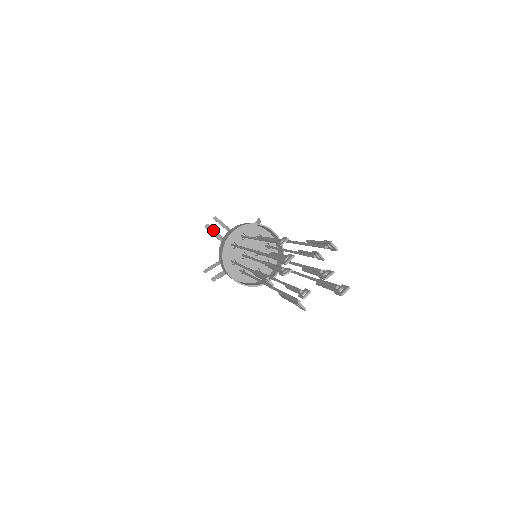
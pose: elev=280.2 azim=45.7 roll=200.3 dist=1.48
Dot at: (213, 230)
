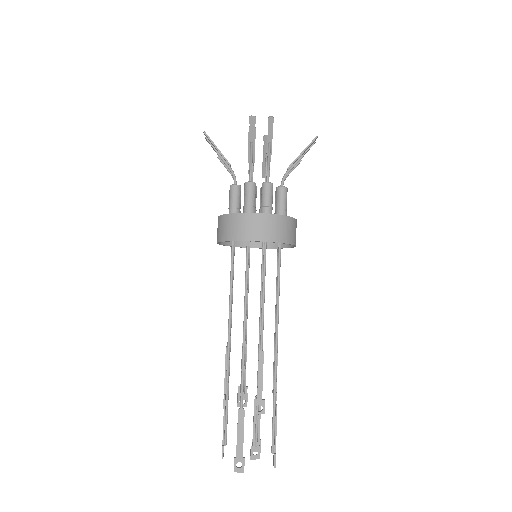
Dot at: (253, 136)
